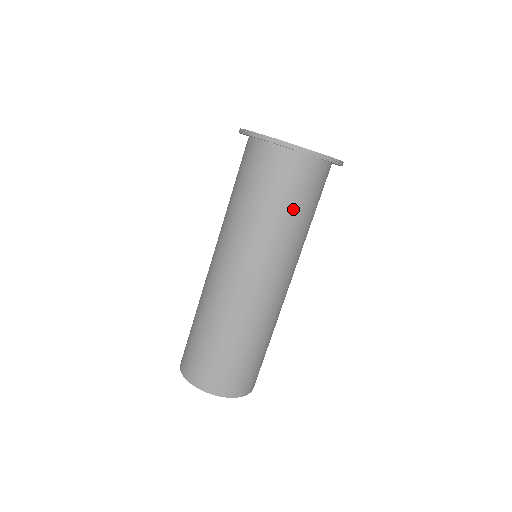
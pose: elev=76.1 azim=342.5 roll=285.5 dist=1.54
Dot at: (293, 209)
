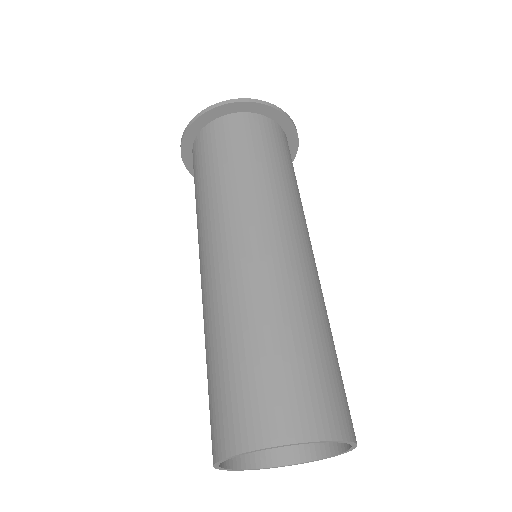
Dot at: (295, 178)
